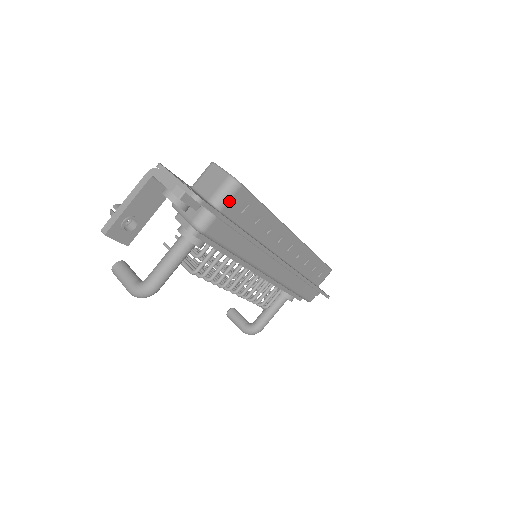
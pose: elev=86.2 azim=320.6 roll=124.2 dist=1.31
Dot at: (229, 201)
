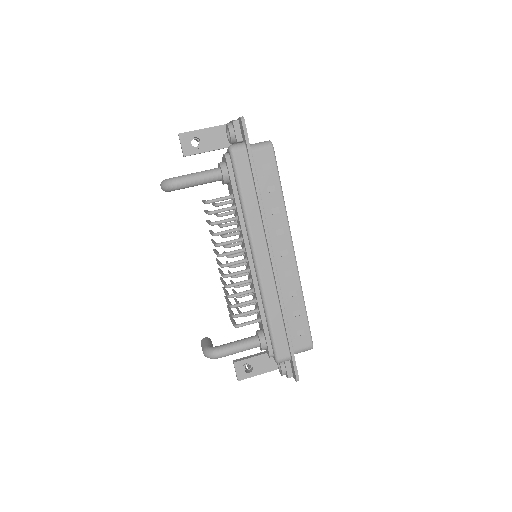
Dot at: (260, 150)
